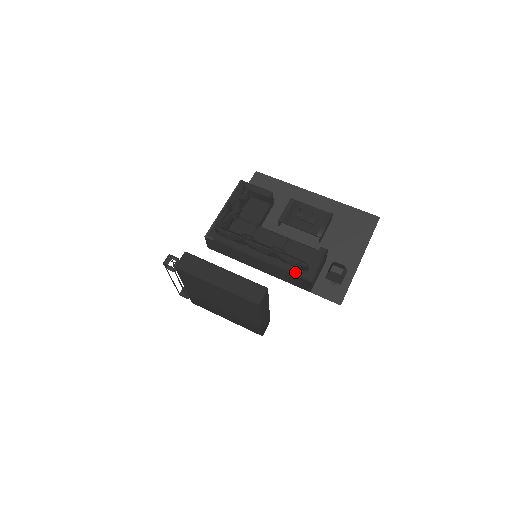
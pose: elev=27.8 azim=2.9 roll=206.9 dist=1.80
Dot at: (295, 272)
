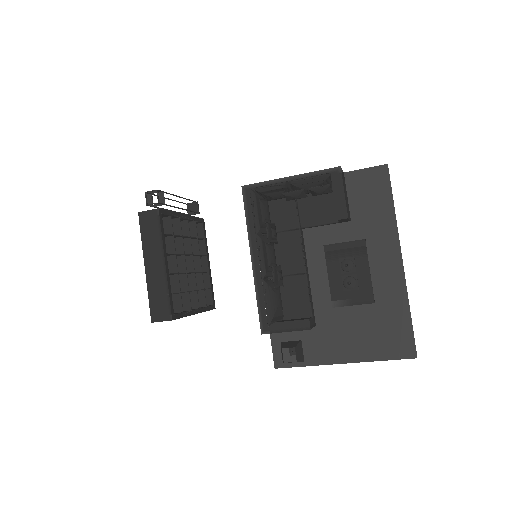
Dot at: (262, 310)
